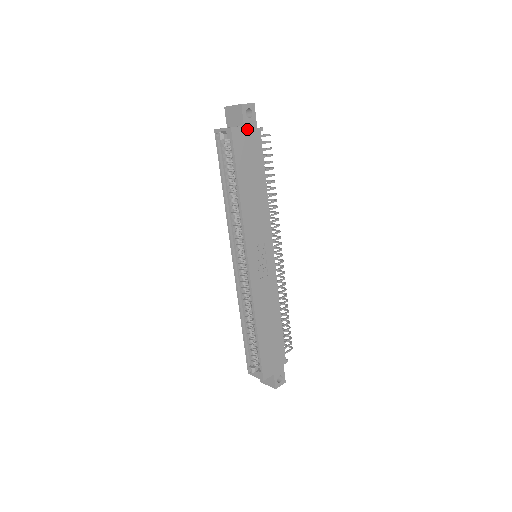
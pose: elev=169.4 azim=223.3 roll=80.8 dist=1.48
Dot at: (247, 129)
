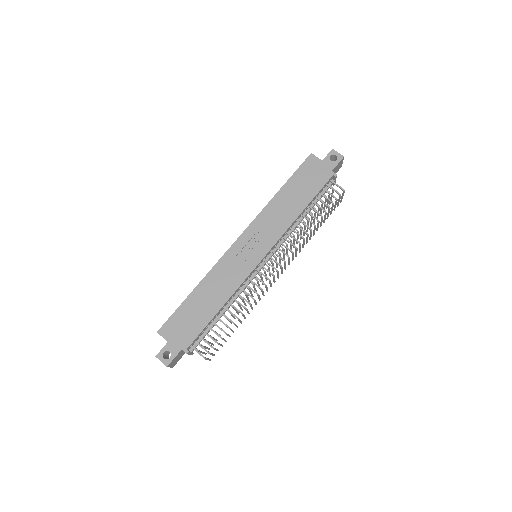
Dot at: (323, 165)
